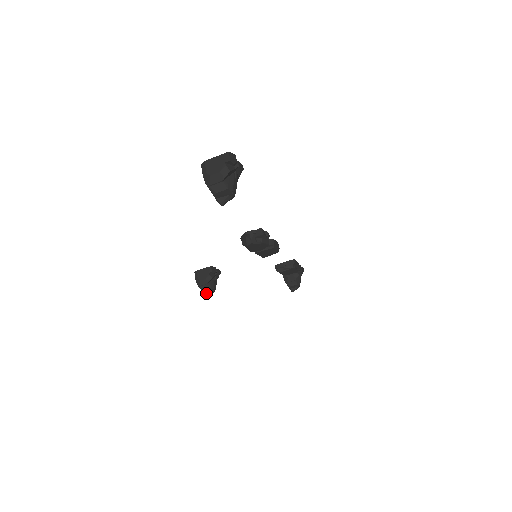
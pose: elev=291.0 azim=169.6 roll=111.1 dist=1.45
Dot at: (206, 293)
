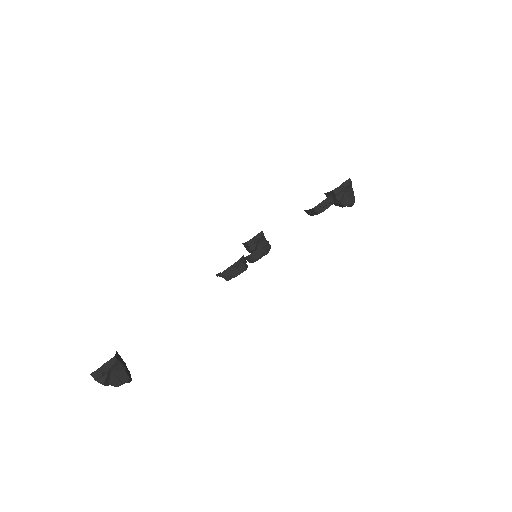
Dot at: occluded
